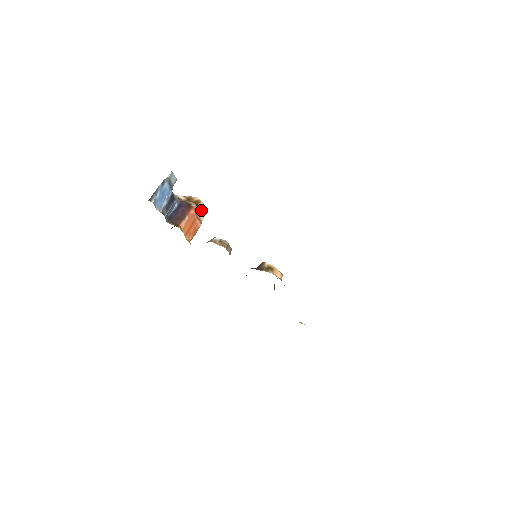
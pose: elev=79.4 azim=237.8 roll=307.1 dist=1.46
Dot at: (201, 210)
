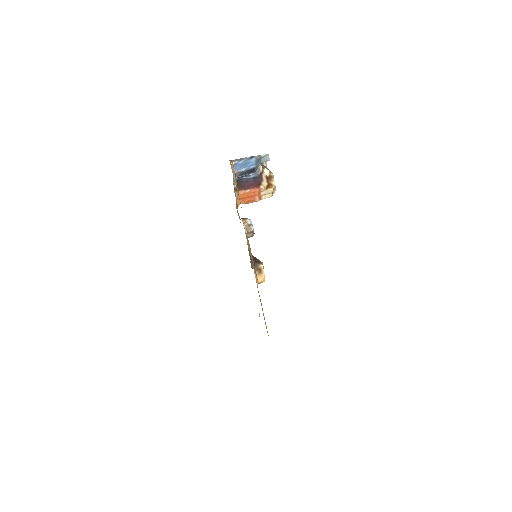
Dot at: (268, 192)
